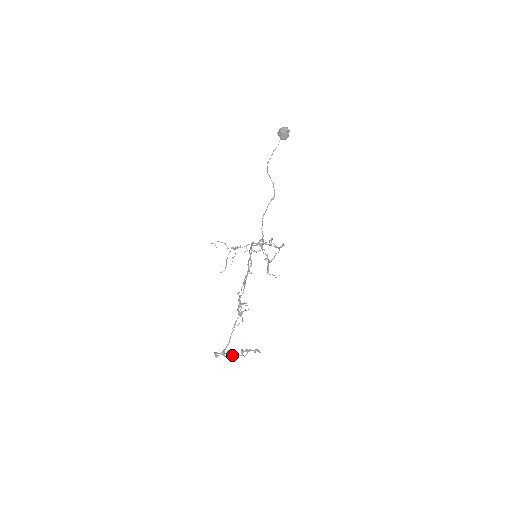
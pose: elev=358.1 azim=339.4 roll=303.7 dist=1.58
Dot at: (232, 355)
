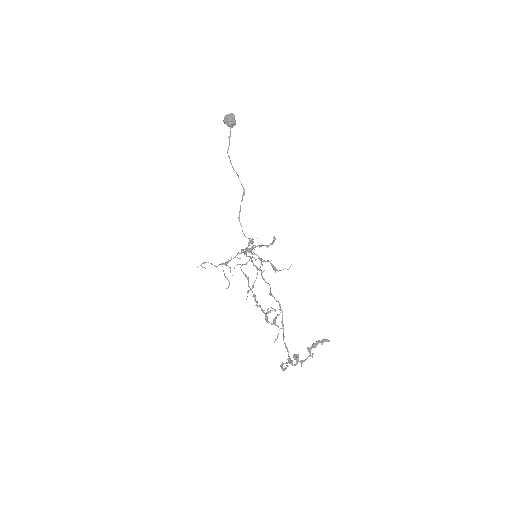
Dot at: (299, 361)
